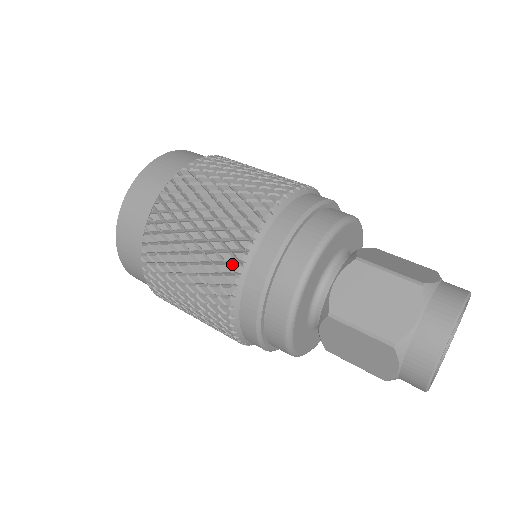
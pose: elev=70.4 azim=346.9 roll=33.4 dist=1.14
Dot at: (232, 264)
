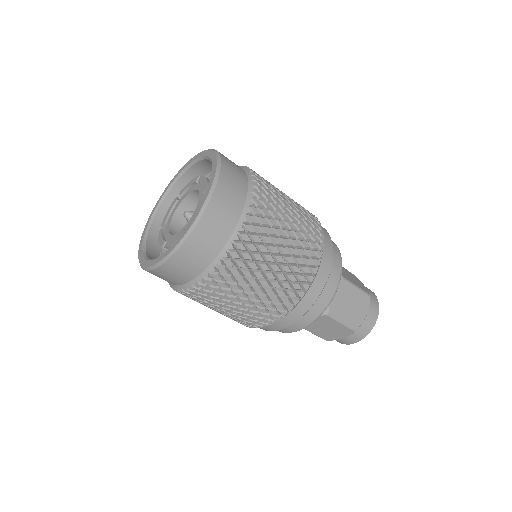
Dot at: (300, 292)
